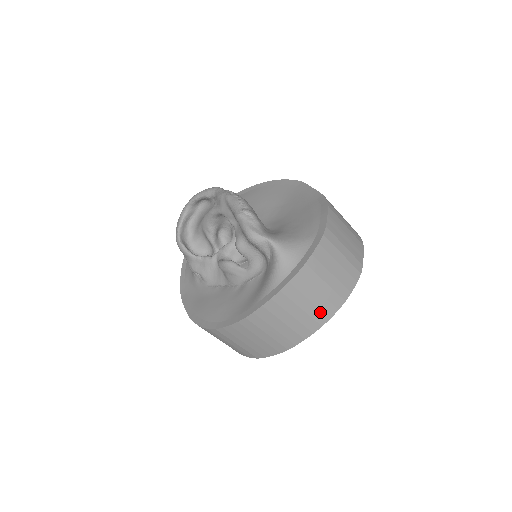
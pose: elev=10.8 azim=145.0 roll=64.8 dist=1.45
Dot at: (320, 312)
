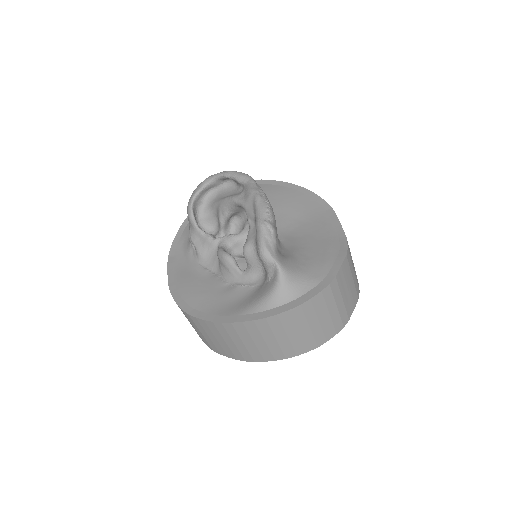
Dot at: (291, 347)
